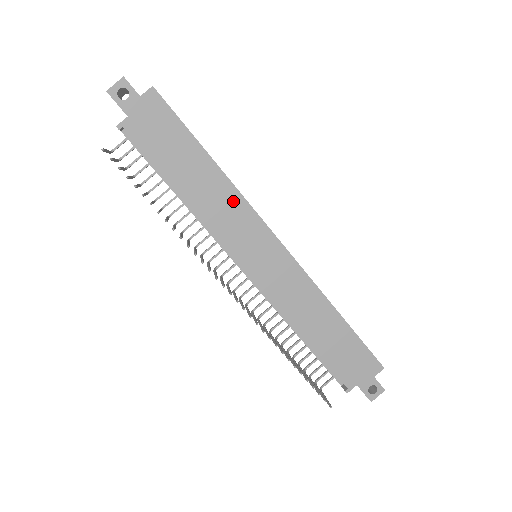
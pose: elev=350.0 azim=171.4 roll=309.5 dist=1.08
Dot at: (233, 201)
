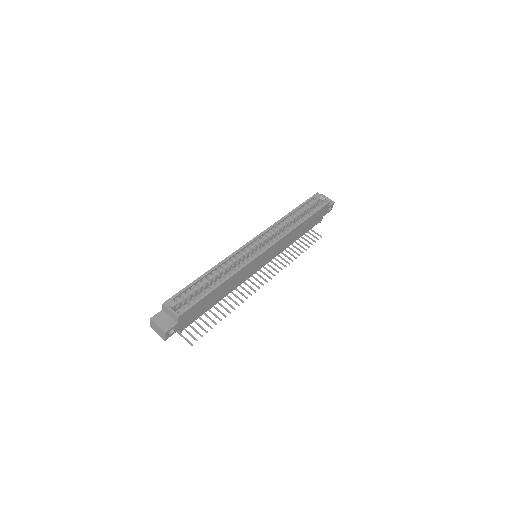
Dot at: (240, 274)
